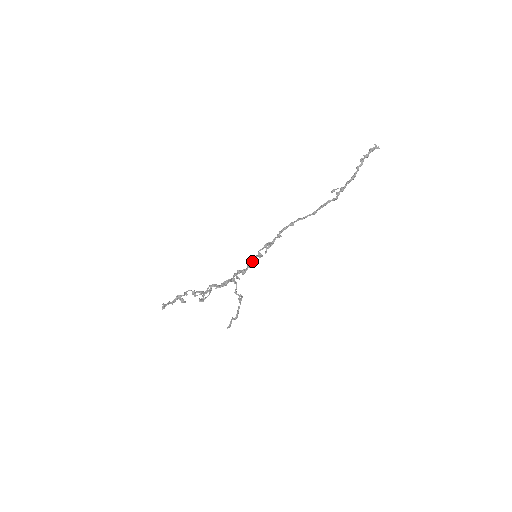
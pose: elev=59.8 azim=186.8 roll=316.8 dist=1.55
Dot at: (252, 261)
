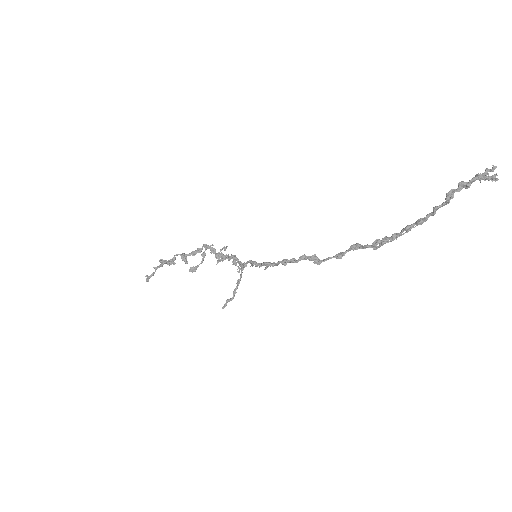
Dot at: (250, 263)
